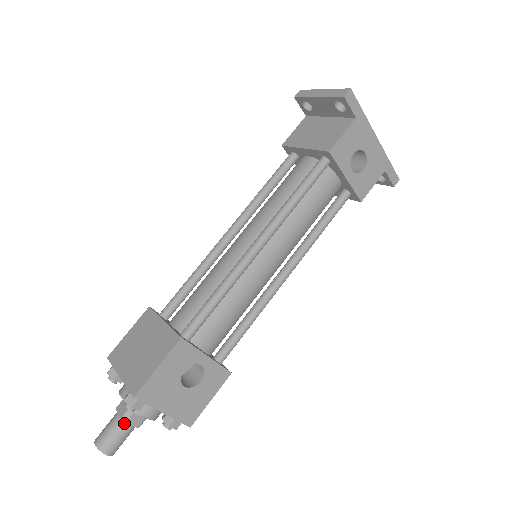
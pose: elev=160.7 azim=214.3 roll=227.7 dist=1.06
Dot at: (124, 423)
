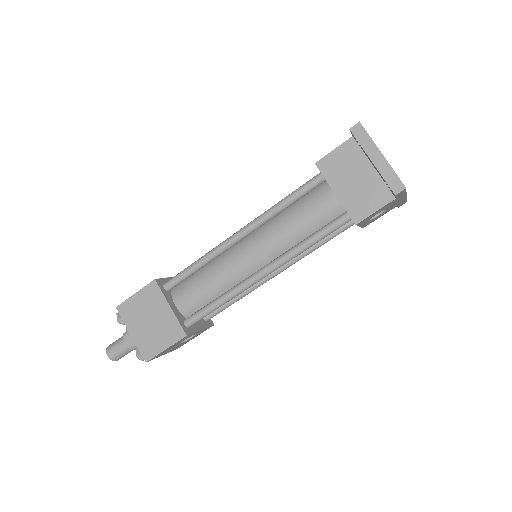
Dot at: (130, 349)
